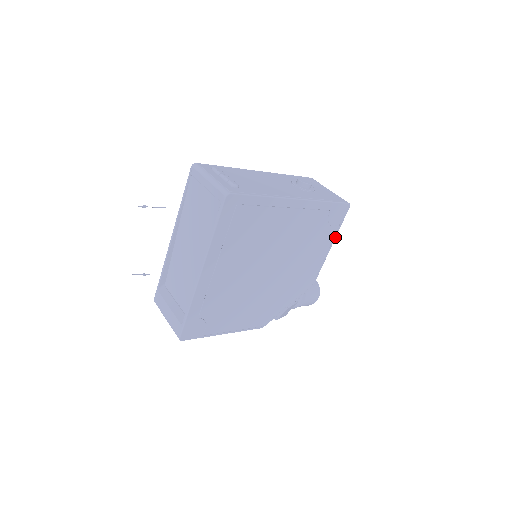
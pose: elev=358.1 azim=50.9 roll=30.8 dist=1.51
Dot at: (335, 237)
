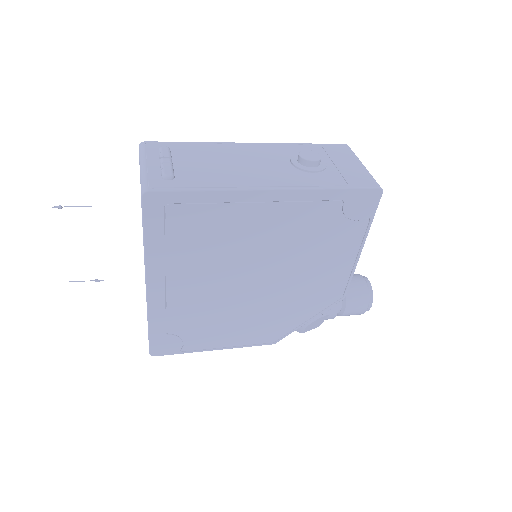
Dot at: (366, 235)
